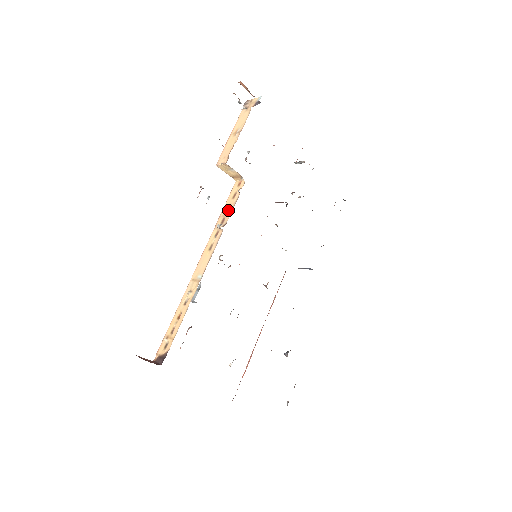
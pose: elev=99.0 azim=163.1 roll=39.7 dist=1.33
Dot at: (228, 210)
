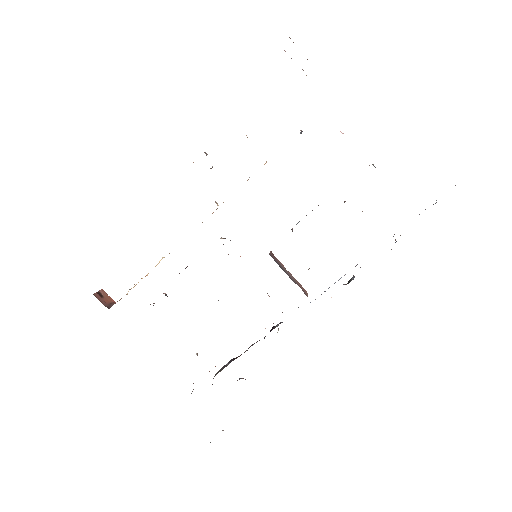
Dot at: occluded
